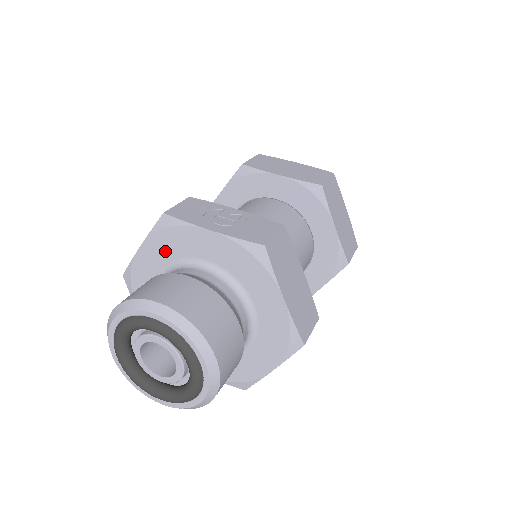
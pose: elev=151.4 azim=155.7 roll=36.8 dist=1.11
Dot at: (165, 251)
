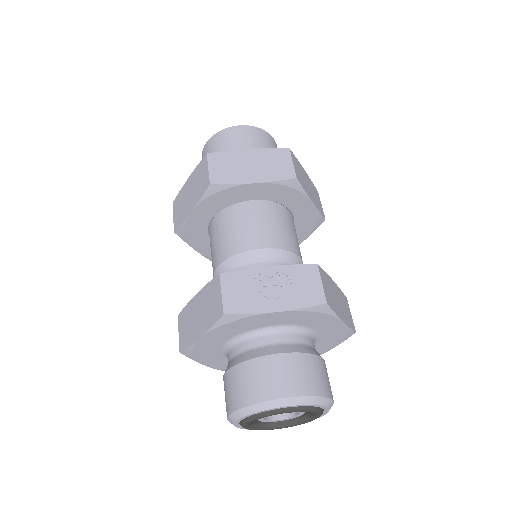
Dot at: (229, 332)
